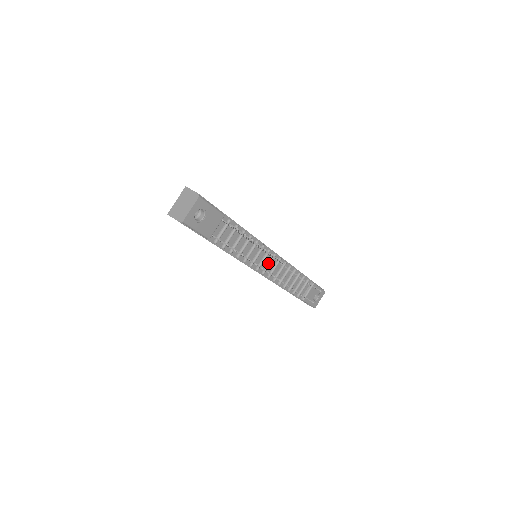
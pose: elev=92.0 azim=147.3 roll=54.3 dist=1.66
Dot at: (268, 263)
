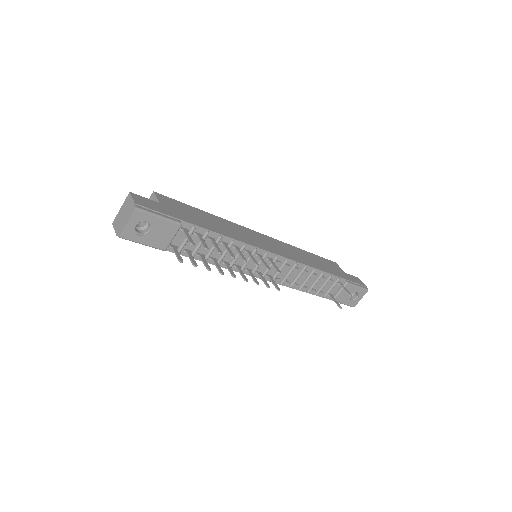
Dot at: occluded
